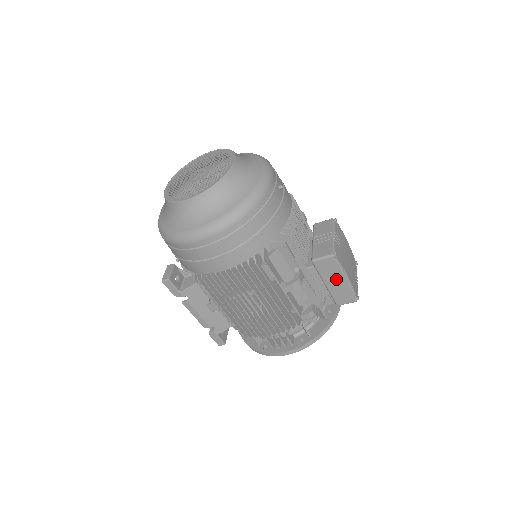
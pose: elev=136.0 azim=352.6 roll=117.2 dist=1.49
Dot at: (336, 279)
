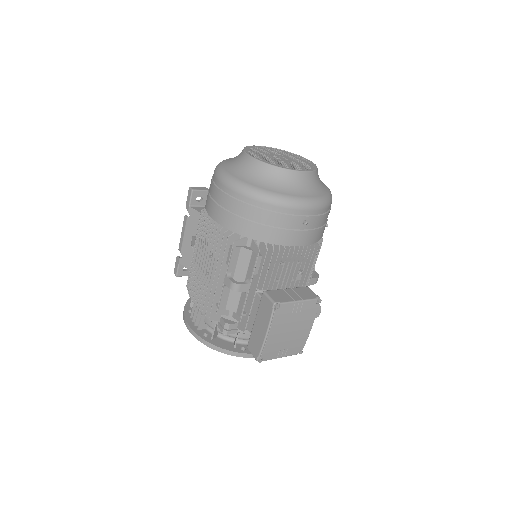
Dot at: (262, 325)
